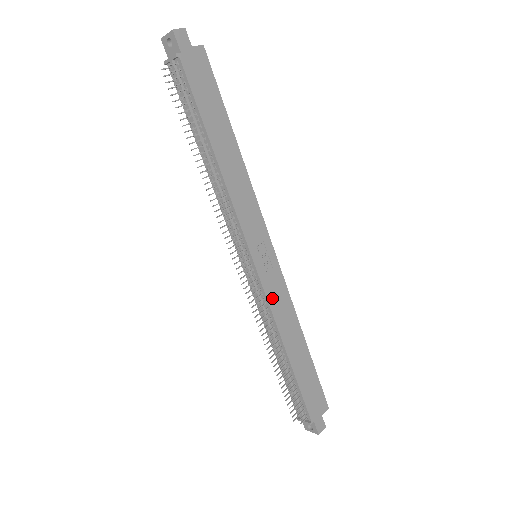
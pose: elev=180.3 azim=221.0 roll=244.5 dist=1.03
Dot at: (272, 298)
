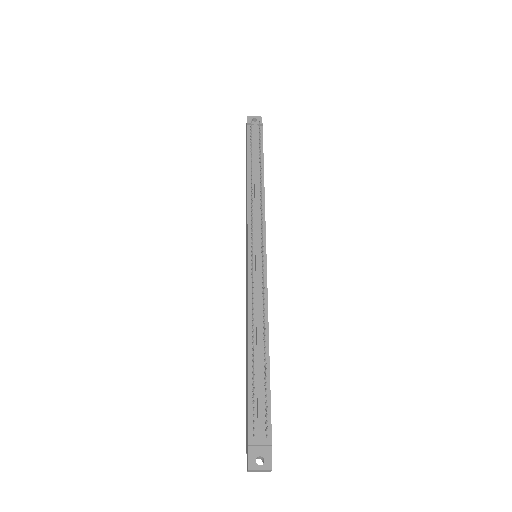
Dot at: (266, 289)
